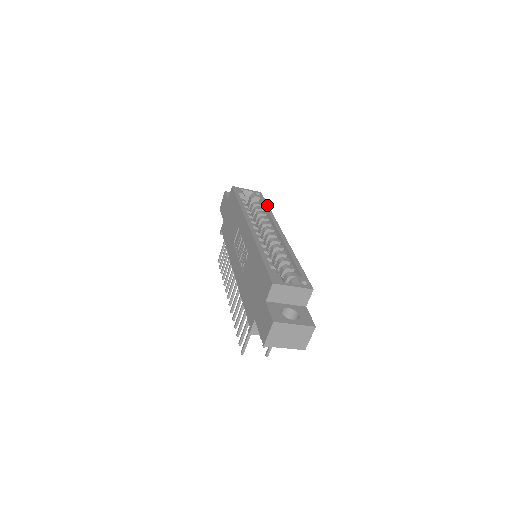
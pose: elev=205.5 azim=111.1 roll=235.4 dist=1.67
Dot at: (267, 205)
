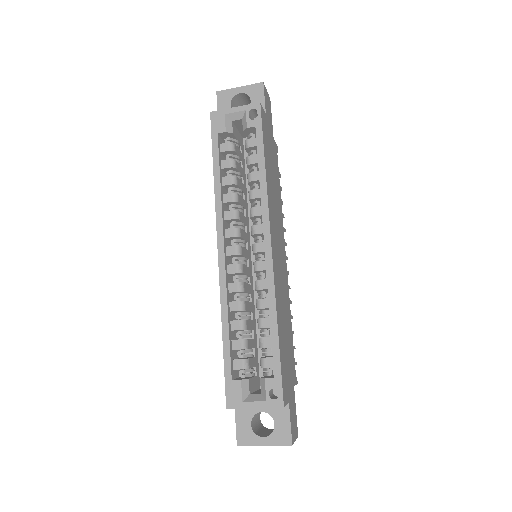
Dot at: (262, 154)
